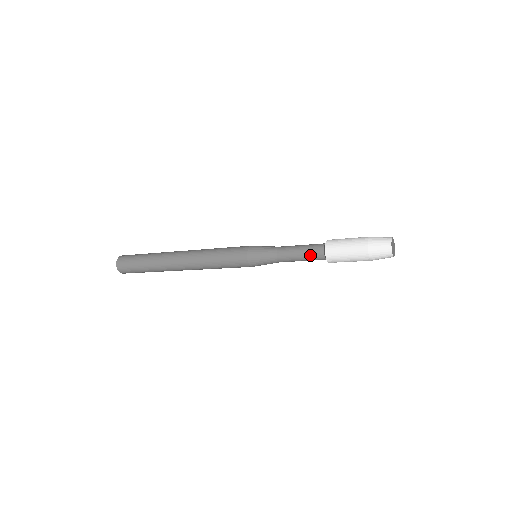
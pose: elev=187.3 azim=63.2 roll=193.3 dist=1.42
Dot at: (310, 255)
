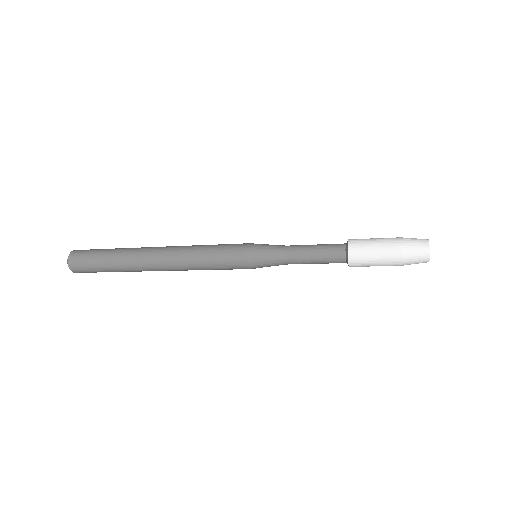
Dot at: (328, 259)
